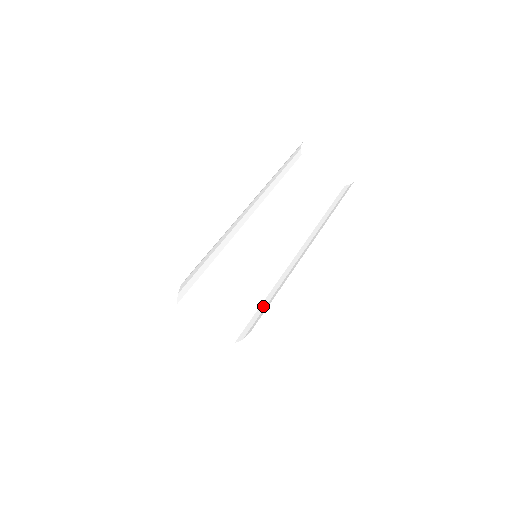
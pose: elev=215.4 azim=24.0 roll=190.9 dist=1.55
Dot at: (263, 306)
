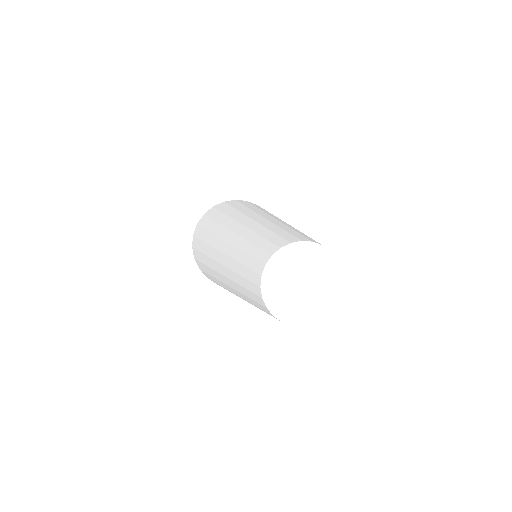
Dot at: occluded
